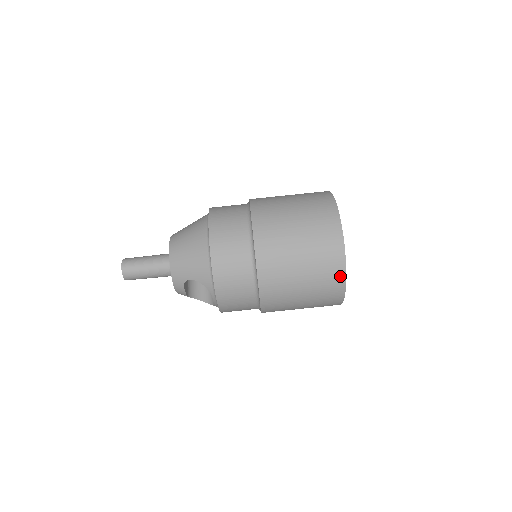
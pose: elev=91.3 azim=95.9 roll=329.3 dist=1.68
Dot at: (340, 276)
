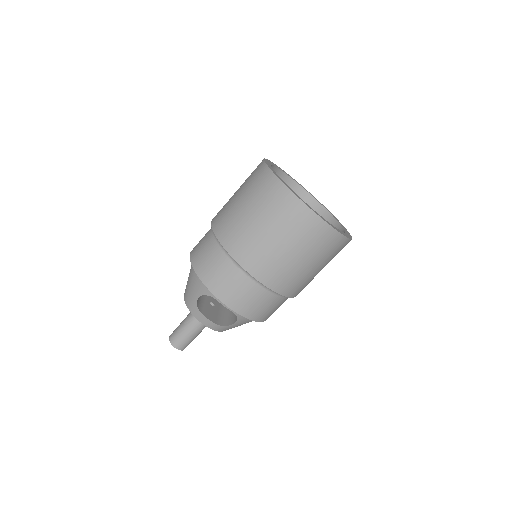
Dot at: (284, 193)
